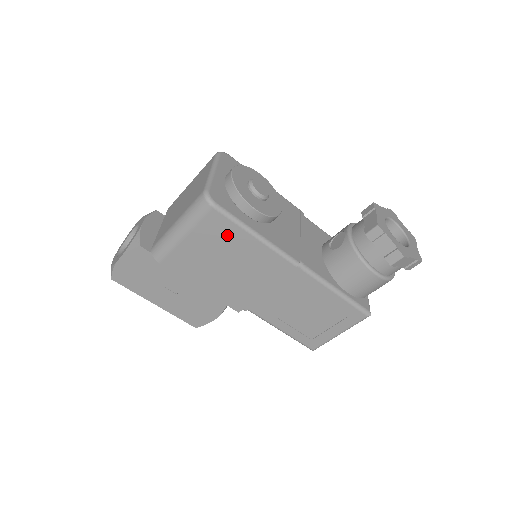
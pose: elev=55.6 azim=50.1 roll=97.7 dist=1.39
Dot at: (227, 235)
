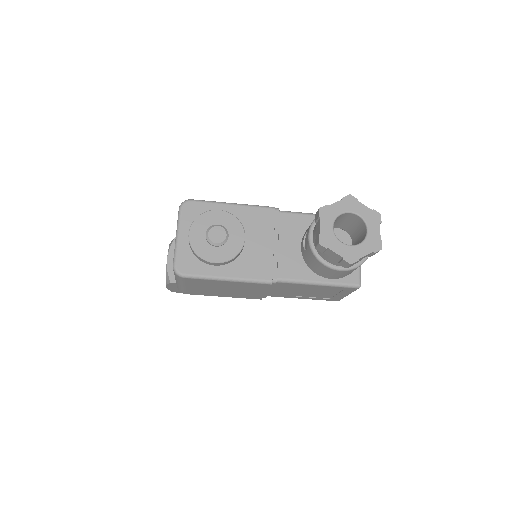
Dot at: (208, 283)
